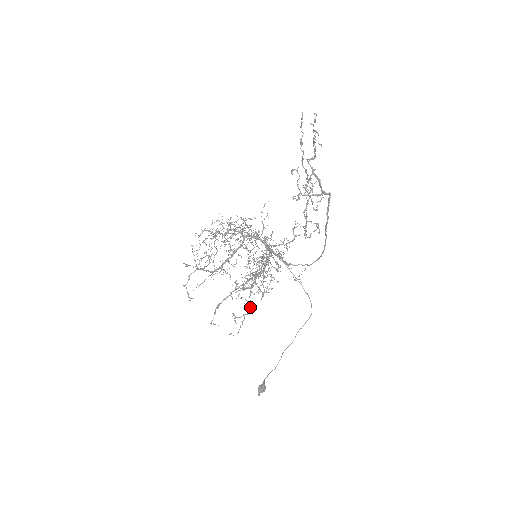
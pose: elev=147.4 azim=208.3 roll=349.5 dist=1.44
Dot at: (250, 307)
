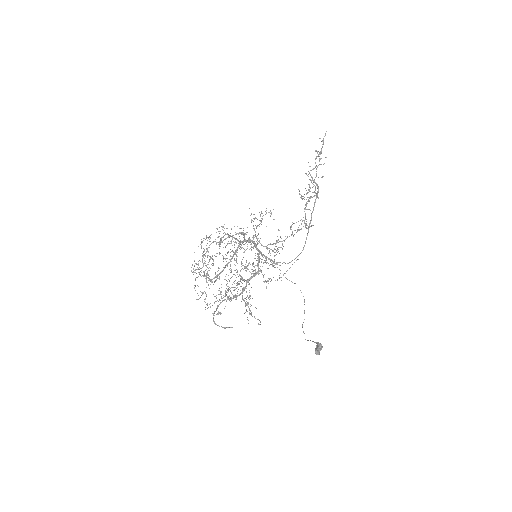
Dot at: (249, 308)
